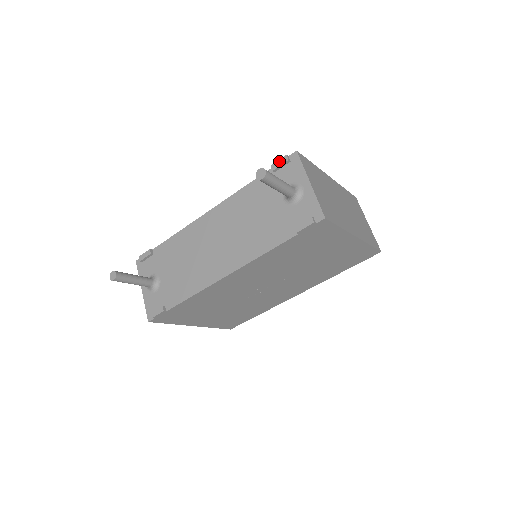
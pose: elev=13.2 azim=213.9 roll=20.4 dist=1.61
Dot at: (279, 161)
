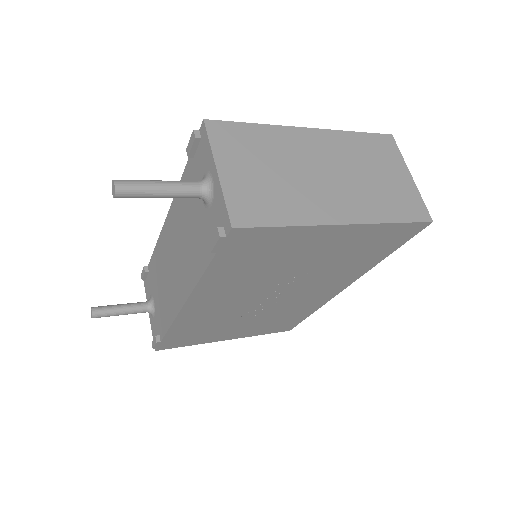
Dot at: (190, 141)
